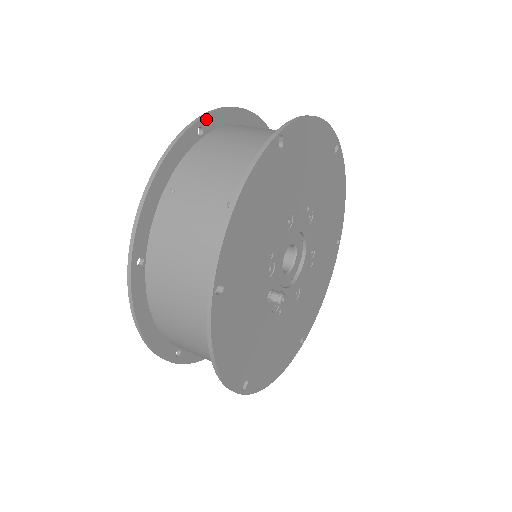
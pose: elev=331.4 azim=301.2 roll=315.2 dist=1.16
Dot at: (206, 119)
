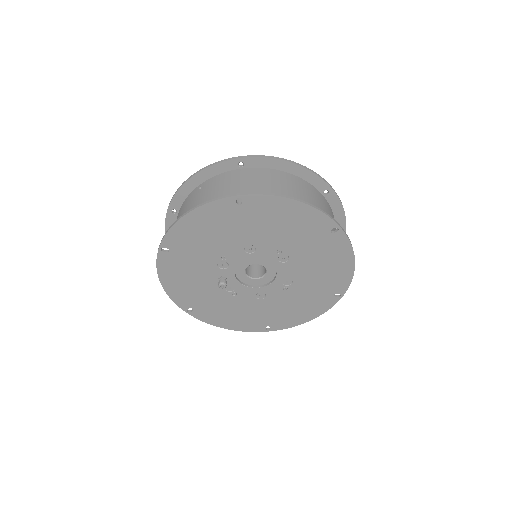
Dot at: (249, 159)
